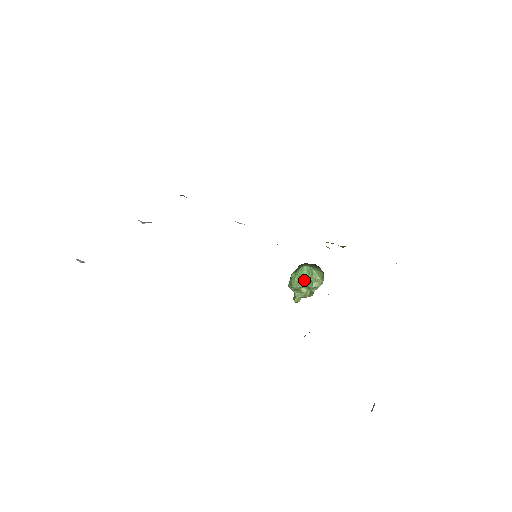
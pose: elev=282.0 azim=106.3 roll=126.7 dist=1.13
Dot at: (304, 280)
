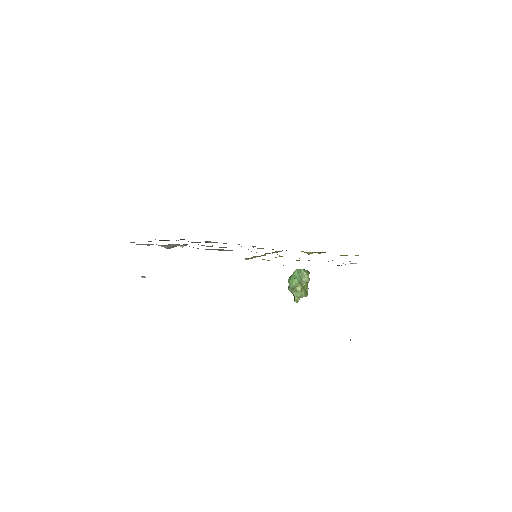
Dot at: (296, 279)
